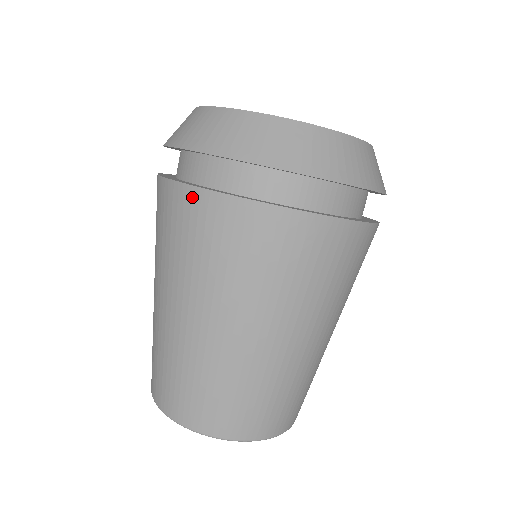
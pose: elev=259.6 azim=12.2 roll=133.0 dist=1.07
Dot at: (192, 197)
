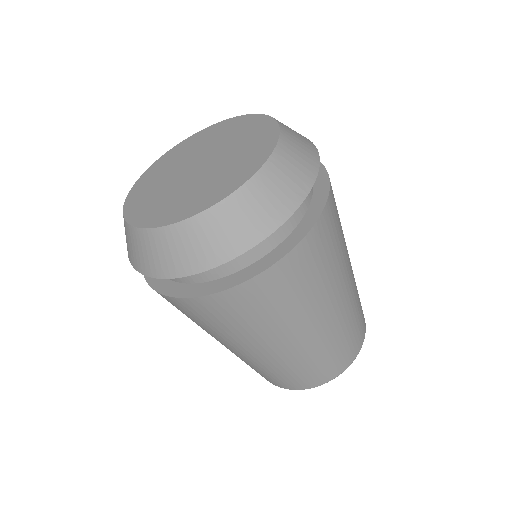
Dot at: (193, 303)
